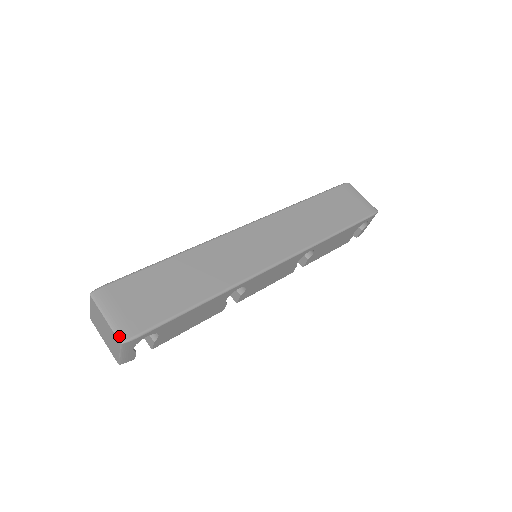
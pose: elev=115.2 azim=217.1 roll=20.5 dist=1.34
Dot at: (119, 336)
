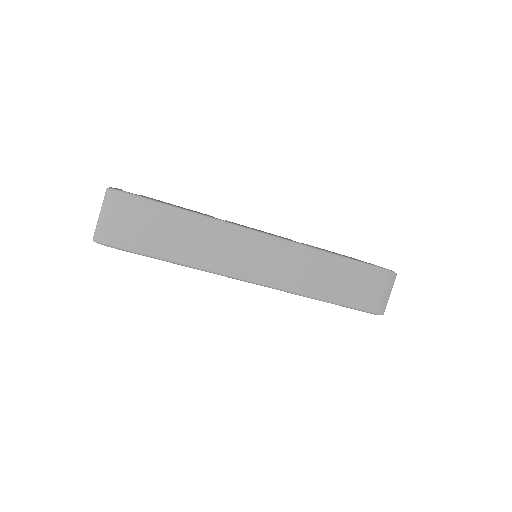
Dot at: (96, 235)
